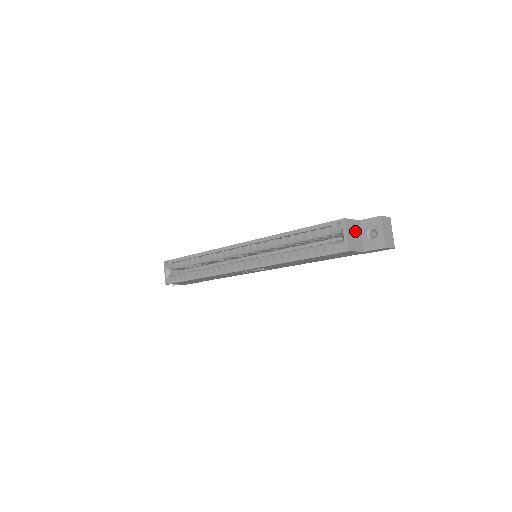
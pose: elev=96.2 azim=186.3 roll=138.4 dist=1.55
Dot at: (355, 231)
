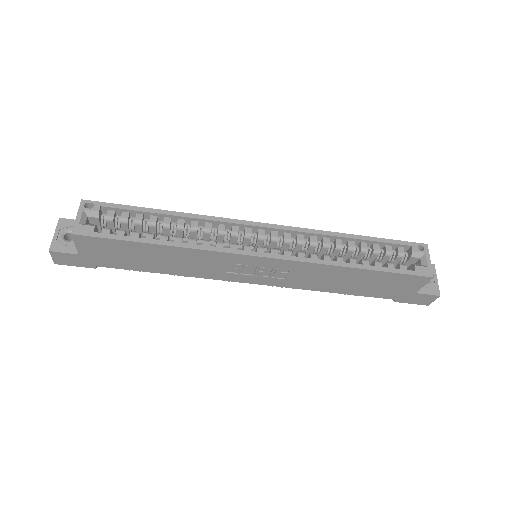
Dot at: occluded
